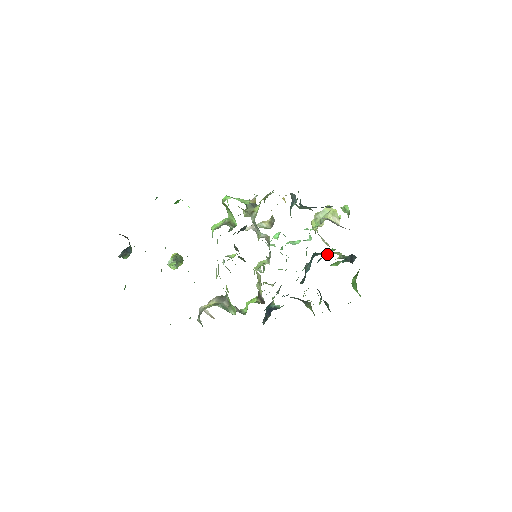
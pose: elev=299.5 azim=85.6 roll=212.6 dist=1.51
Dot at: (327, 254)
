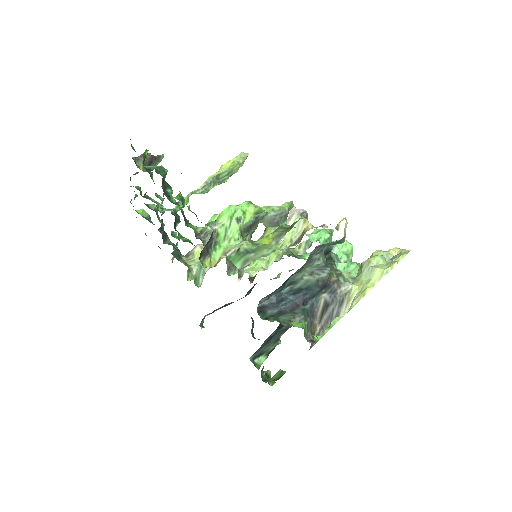
Dot at: occluded
